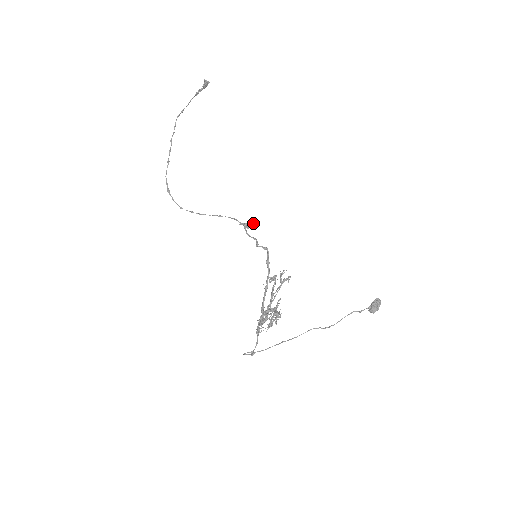
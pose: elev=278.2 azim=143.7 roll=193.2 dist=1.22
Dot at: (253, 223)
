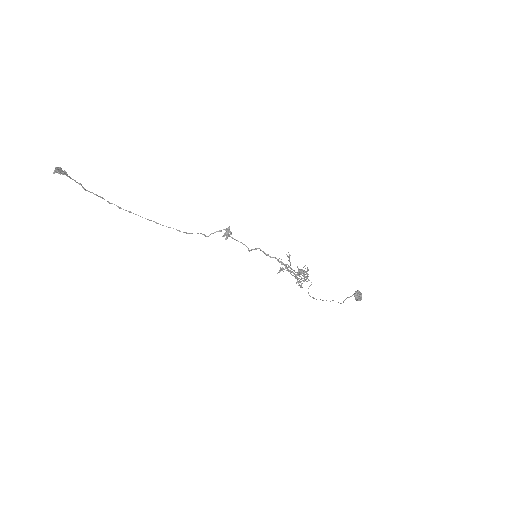
Dot at: (229, 235)
